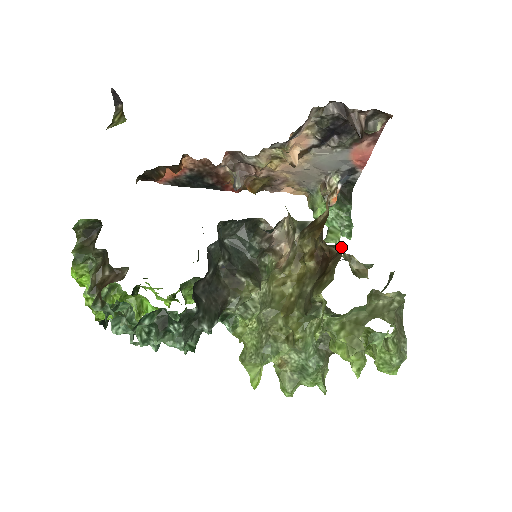
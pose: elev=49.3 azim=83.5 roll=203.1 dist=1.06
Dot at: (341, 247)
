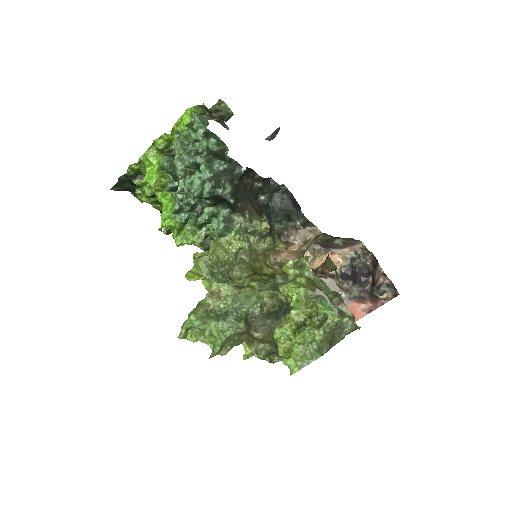
Dot at: (336, 269)
